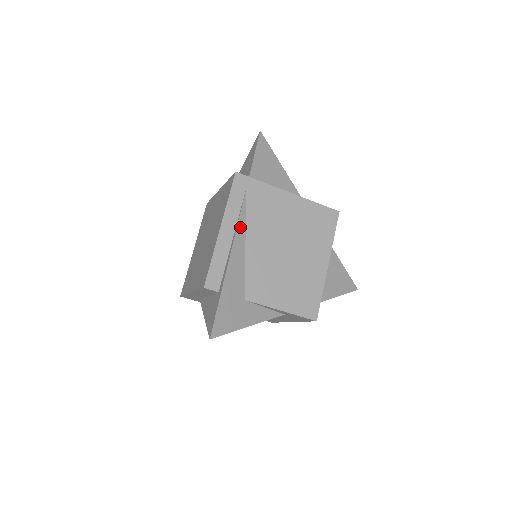
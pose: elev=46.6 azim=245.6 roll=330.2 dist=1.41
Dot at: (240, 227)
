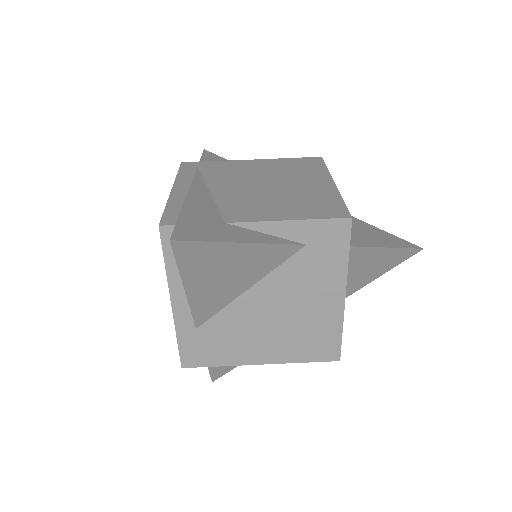
Dot at: (197, 182)
